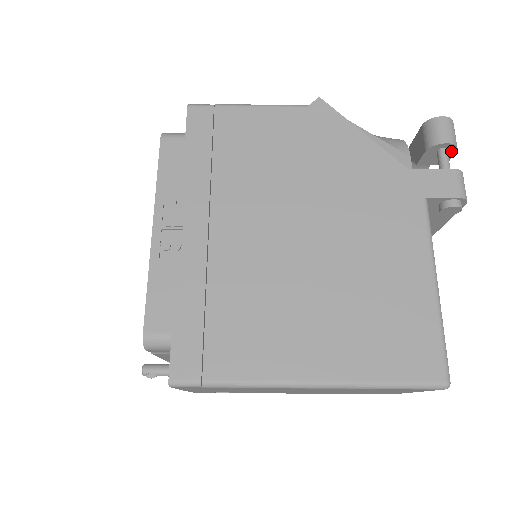
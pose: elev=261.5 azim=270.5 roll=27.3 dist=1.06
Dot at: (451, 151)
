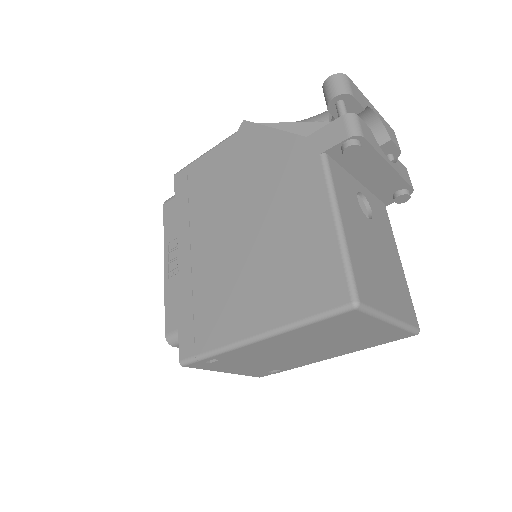
Dot at: (349, 99)
